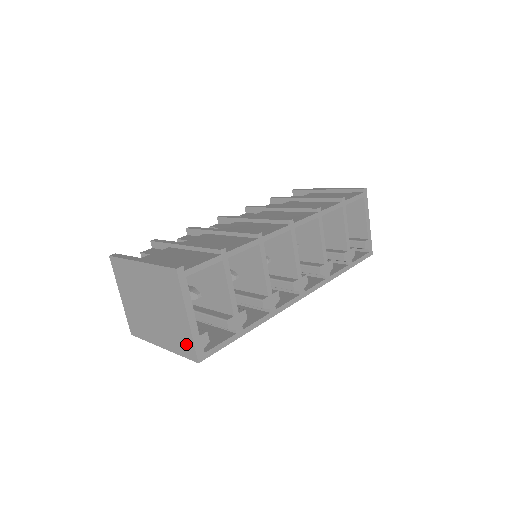
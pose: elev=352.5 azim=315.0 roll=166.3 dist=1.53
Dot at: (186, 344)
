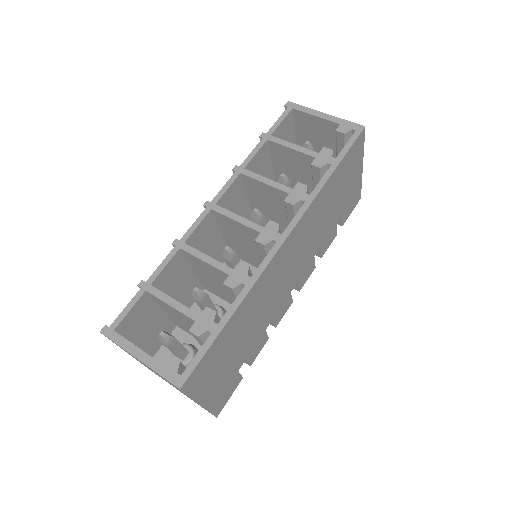
Dot at: occluded
